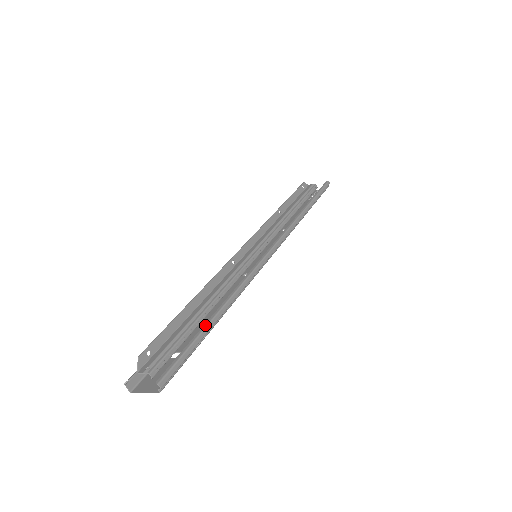
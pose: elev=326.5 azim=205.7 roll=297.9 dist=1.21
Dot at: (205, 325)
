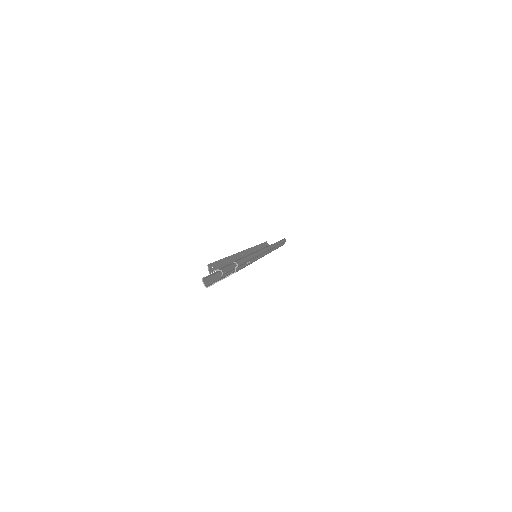
Dot at: (248, 255)
